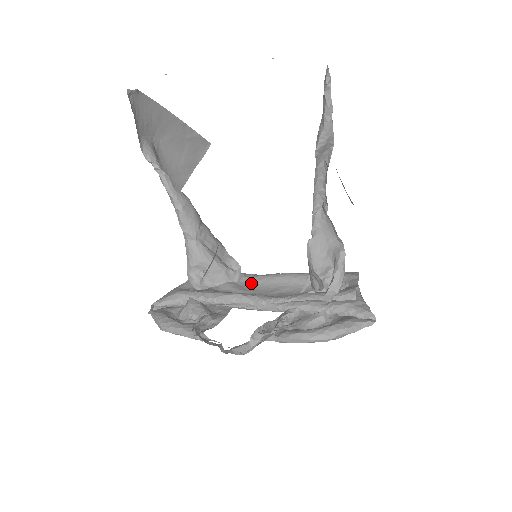
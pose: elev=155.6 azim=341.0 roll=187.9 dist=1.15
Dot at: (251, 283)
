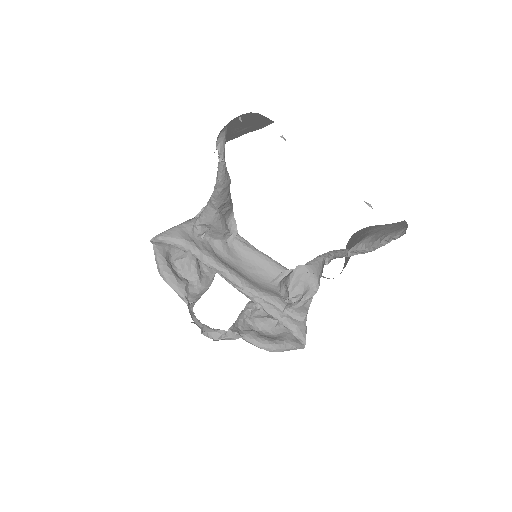
Dot at: (238, 249)
